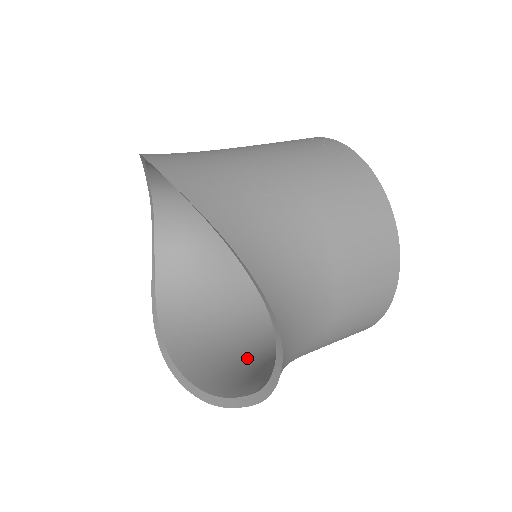
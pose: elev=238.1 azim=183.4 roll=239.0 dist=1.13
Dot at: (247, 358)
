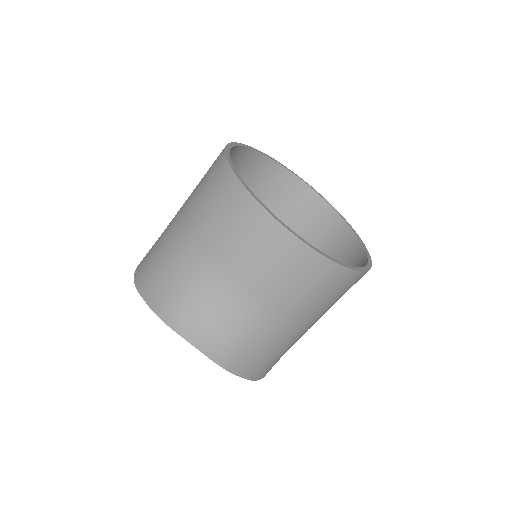
Dot at: occluded
